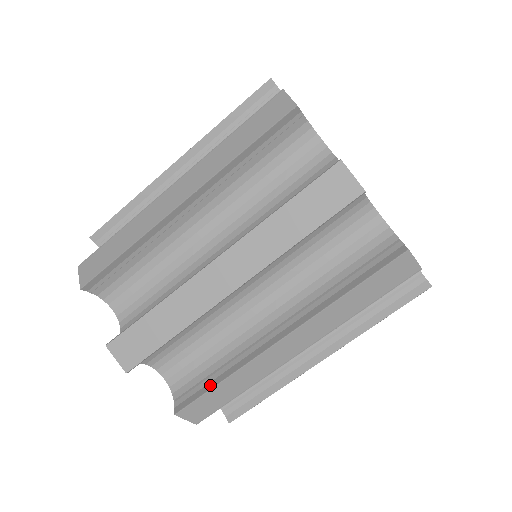
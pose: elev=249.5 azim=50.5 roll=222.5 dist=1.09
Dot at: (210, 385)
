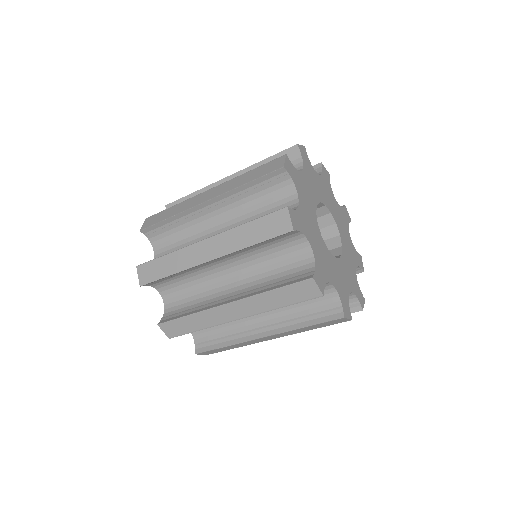
Dot at: (181, 315)
